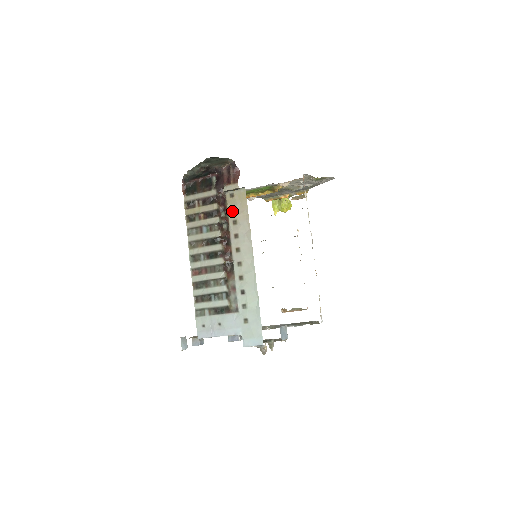
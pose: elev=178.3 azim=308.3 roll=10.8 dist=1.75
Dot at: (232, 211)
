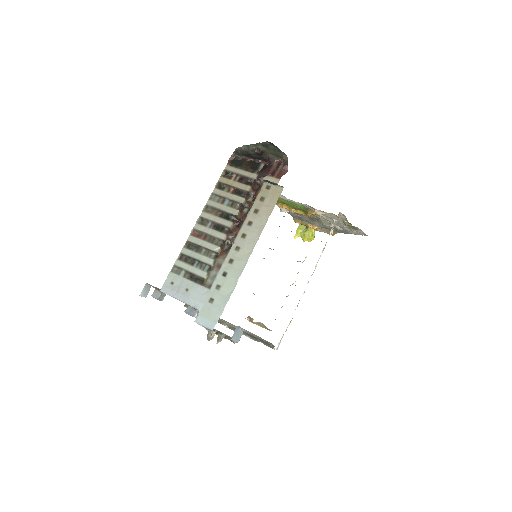
Dot at: (260, 200)
